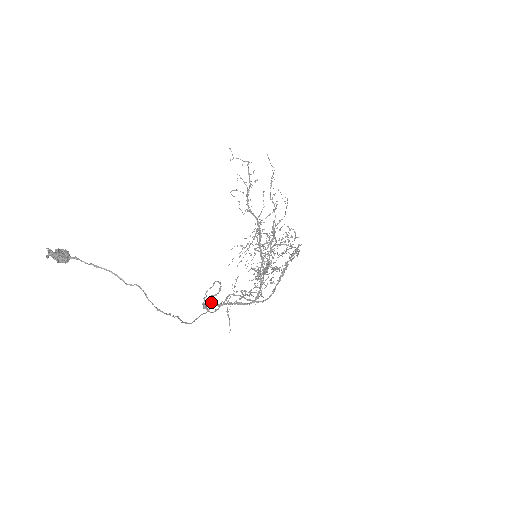
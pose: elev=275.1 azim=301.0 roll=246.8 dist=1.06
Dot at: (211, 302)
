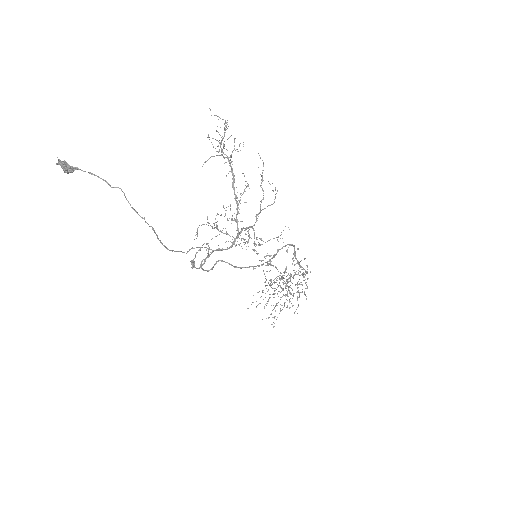
Dot at: (201, 267)
